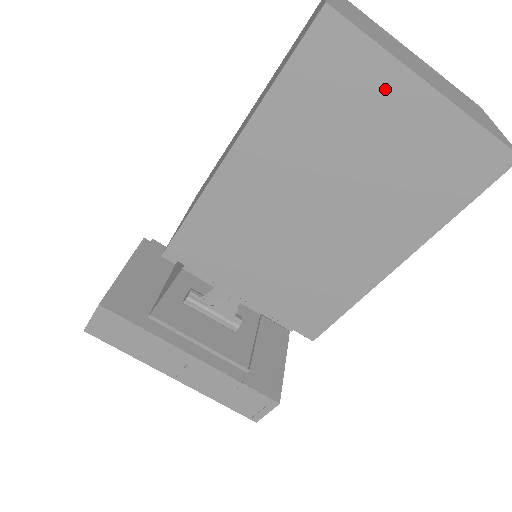
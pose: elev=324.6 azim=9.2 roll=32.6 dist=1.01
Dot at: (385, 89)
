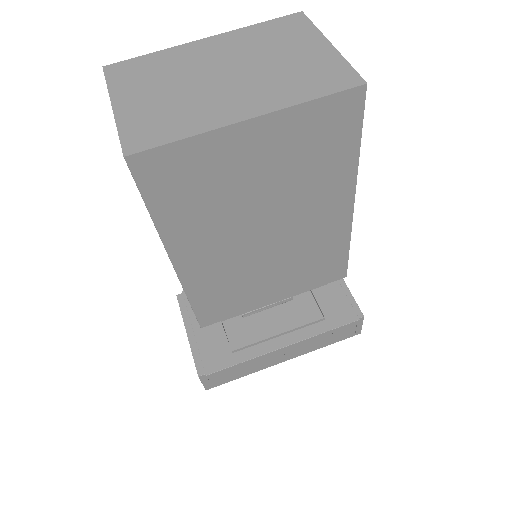
Dot at: (223, 150)
